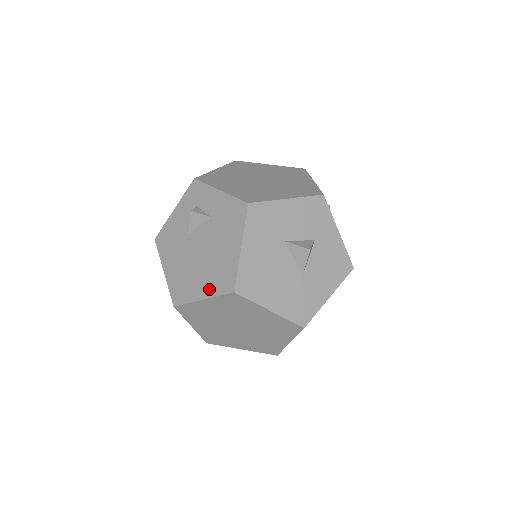
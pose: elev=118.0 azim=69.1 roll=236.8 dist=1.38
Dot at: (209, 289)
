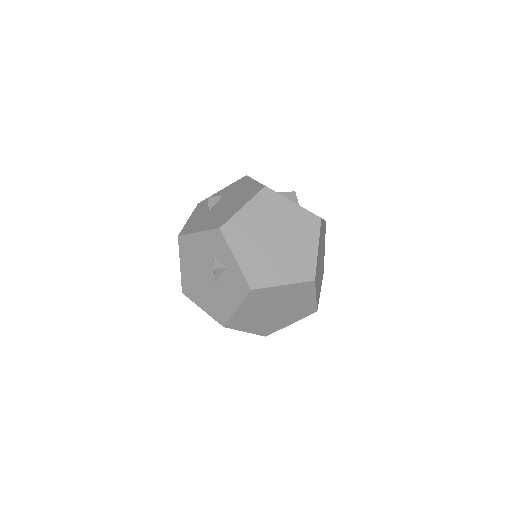
Dot at: (245, 201)
